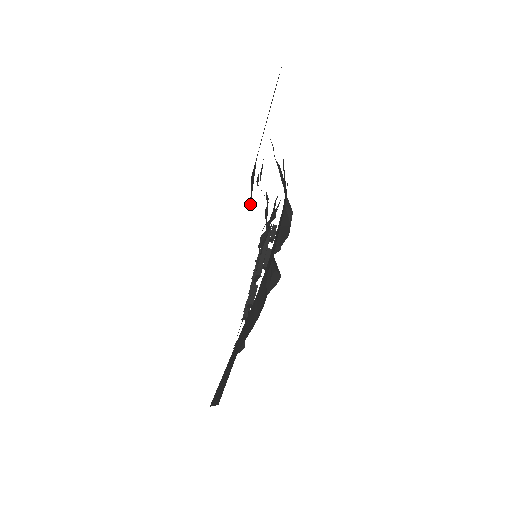
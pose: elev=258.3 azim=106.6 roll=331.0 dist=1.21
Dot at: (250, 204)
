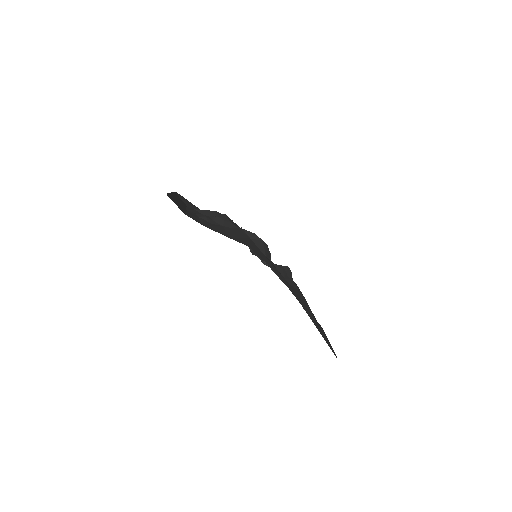
Dot at: occluded
